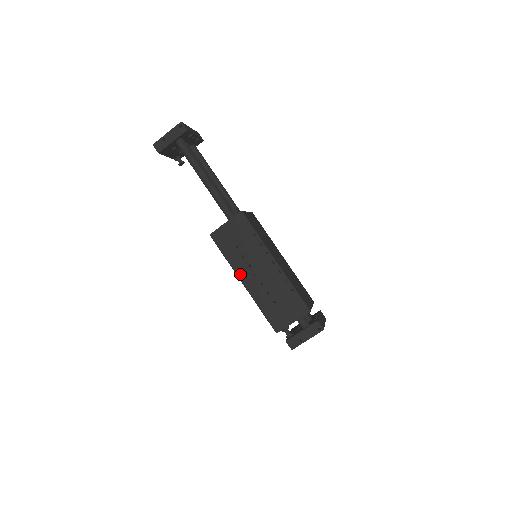
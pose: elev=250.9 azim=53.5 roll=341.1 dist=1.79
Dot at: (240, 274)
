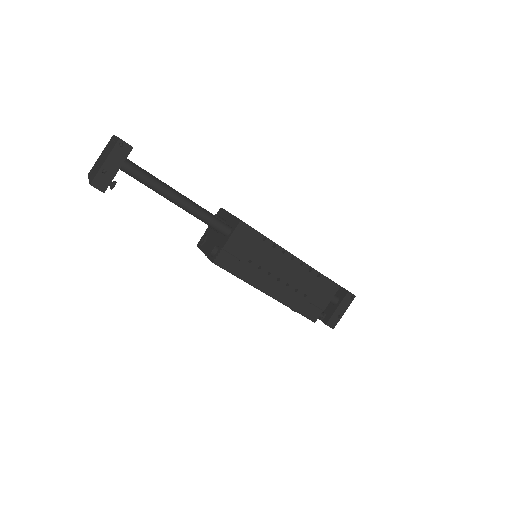
Dot at: (262, 287)
